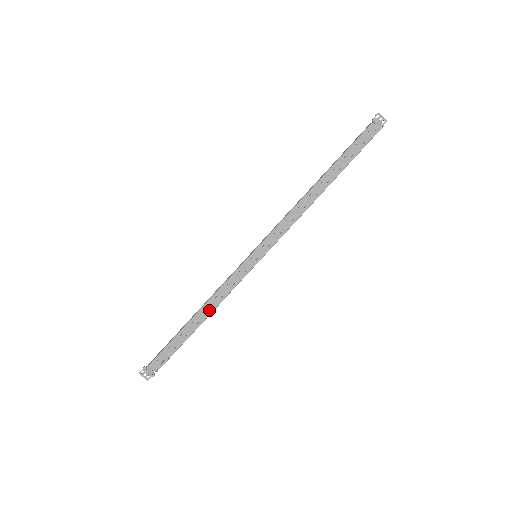
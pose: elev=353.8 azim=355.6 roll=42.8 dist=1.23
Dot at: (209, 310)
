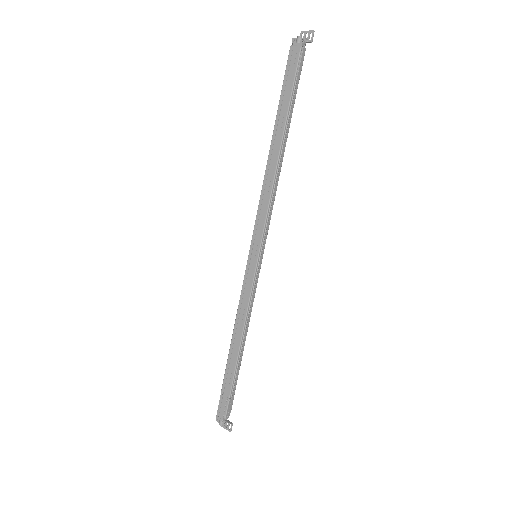
Dot at: (239, 334)
